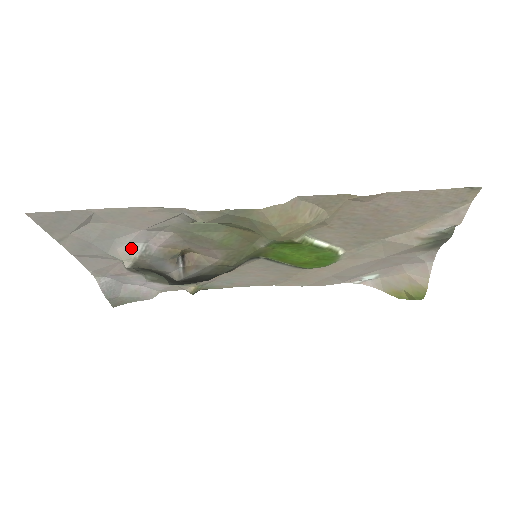
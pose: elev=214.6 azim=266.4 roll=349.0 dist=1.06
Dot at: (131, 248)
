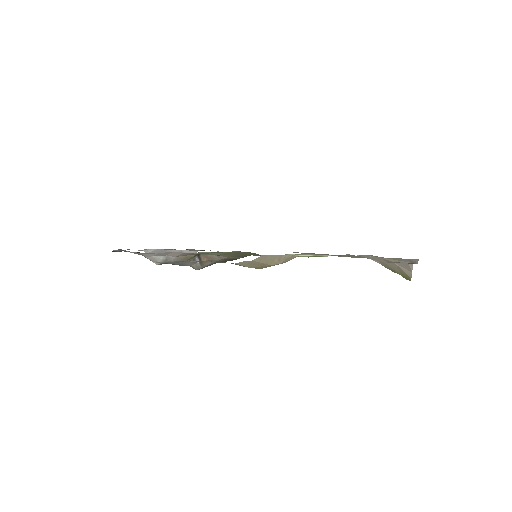
Dot at: (156, 258)
